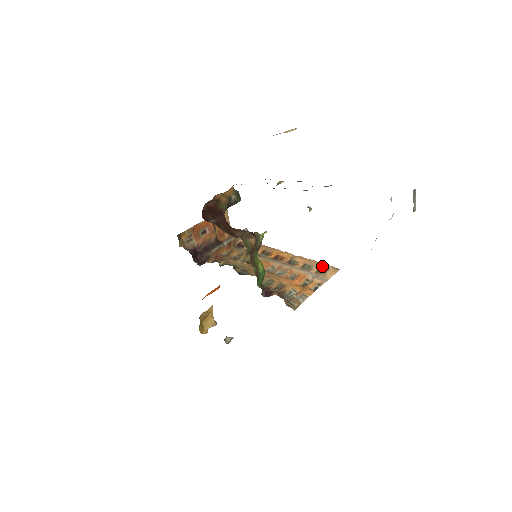
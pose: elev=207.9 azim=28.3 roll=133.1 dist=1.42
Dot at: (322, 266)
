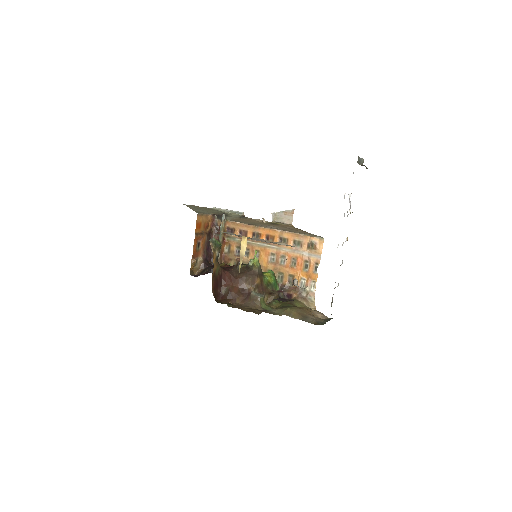
Dot at: (309, 240)
